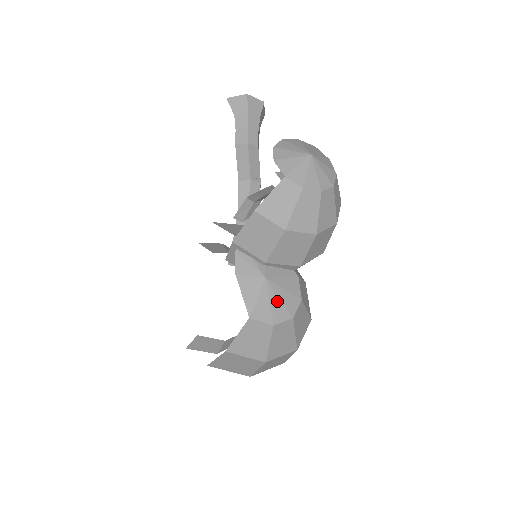
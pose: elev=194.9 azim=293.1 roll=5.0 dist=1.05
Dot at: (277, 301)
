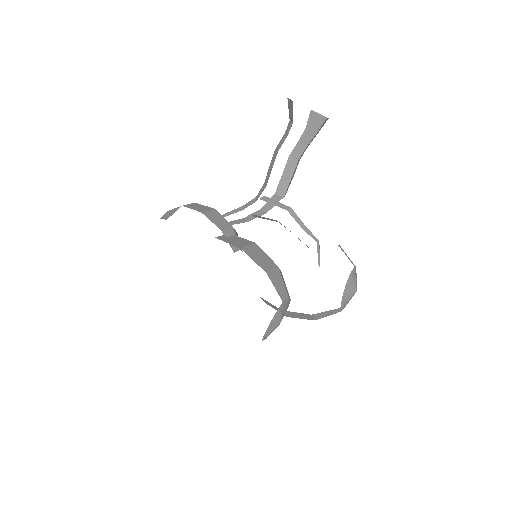
Dot at: occluded
